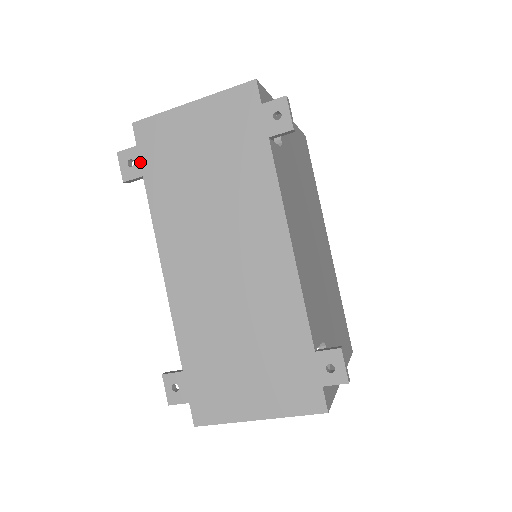
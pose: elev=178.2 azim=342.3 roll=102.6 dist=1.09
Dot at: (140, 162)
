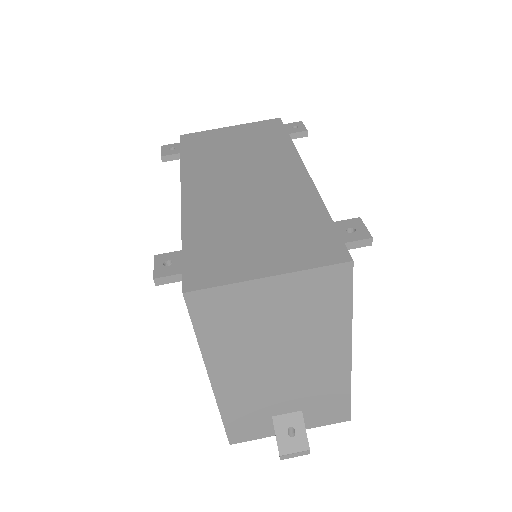
Dot at: (180, 148)
